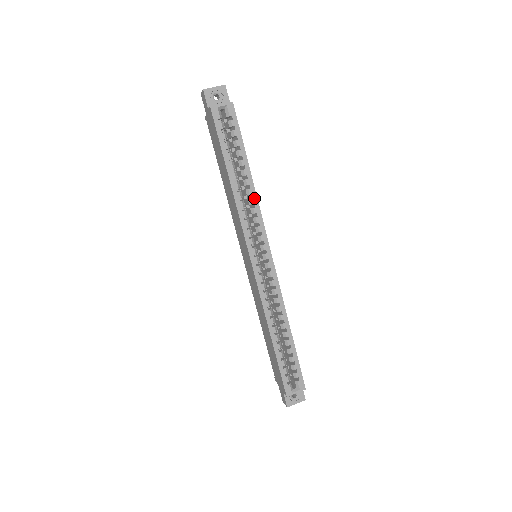
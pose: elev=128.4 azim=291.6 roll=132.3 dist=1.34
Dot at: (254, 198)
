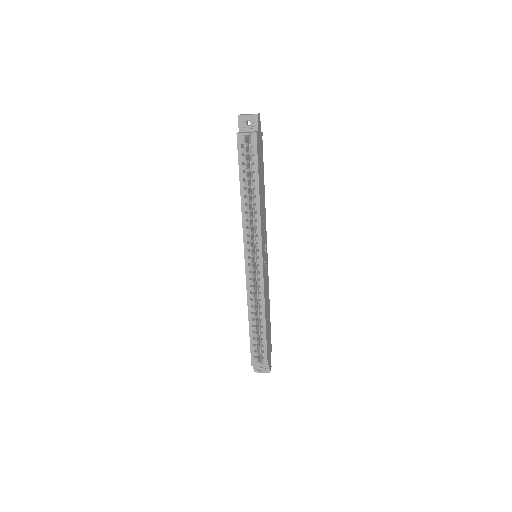
Dot at: (258, 214)
